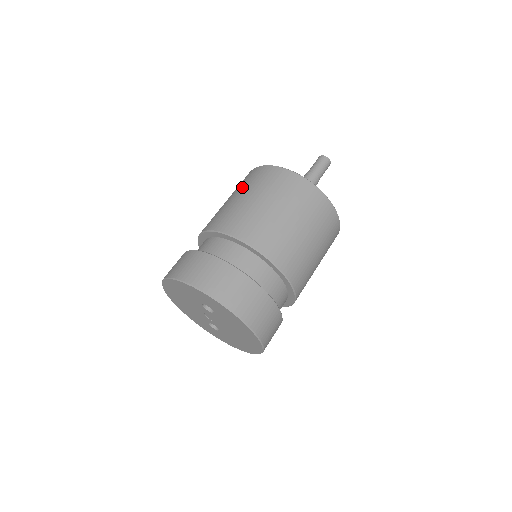
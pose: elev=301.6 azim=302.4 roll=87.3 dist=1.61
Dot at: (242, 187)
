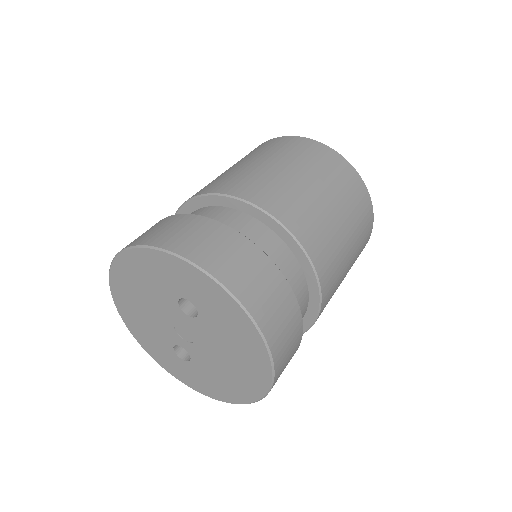
Dot at: (248, 156)
